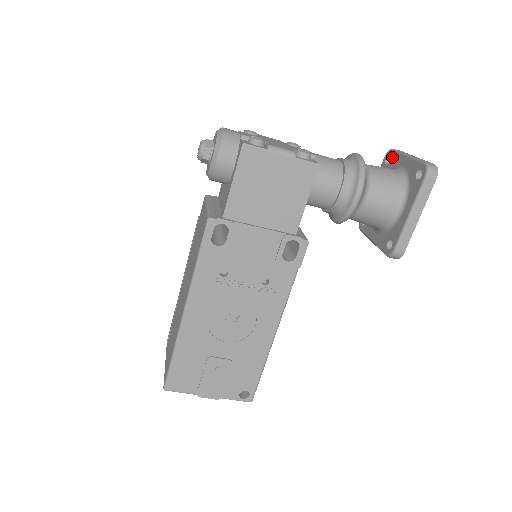
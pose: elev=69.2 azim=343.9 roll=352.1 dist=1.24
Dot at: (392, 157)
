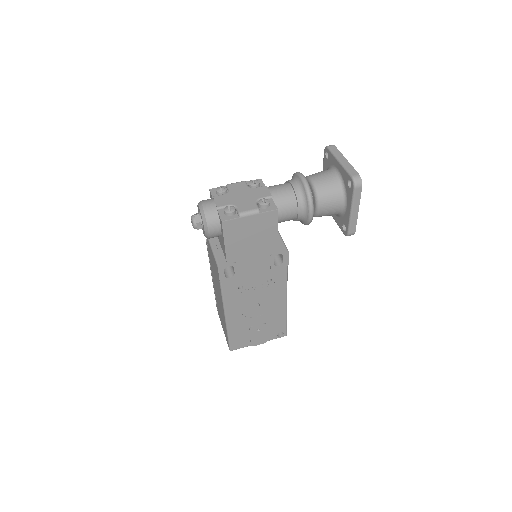
Dot at: (329, 156)
